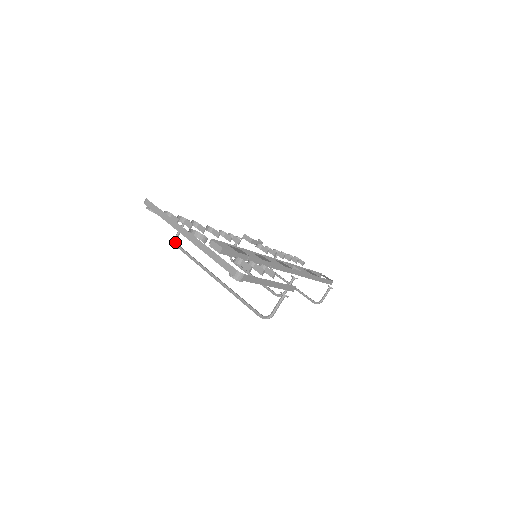
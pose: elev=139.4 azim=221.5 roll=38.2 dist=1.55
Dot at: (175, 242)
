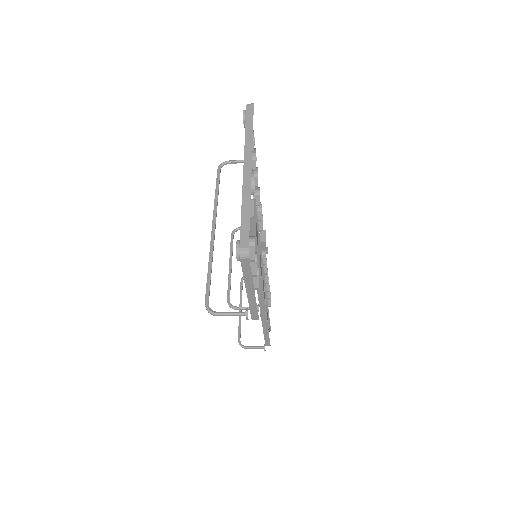
Dot at: (221, 164)
